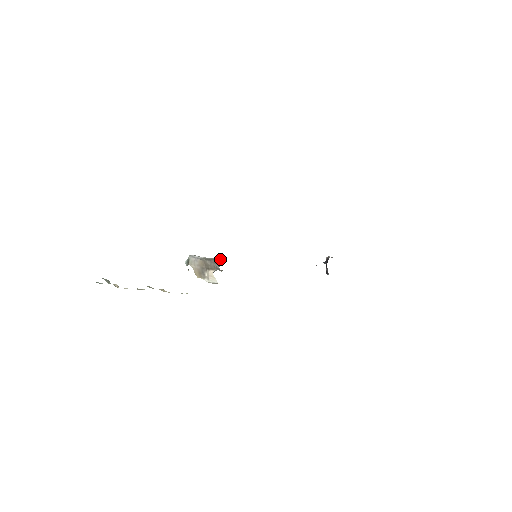
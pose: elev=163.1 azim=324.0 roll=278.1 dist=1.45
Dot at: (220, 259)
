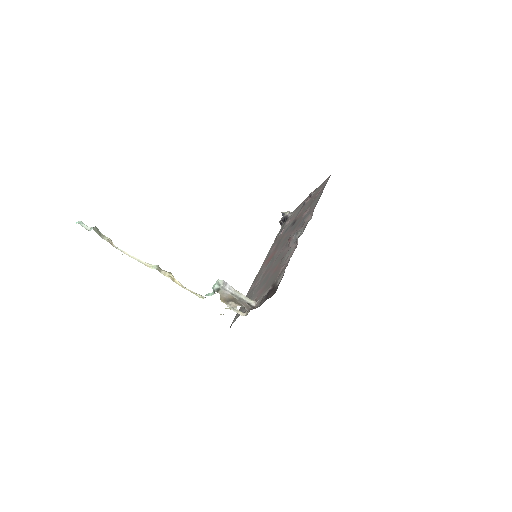
Dot at: (251, 305)
